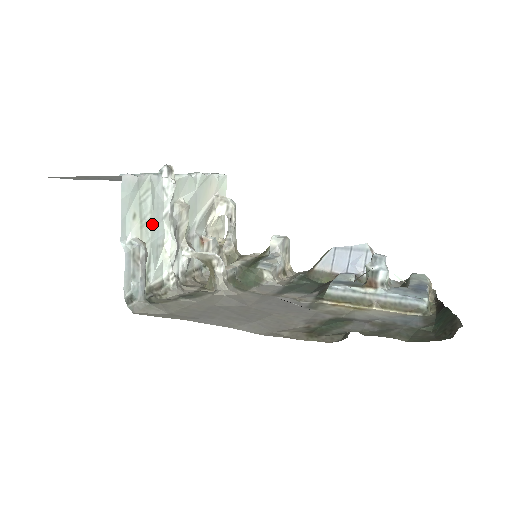
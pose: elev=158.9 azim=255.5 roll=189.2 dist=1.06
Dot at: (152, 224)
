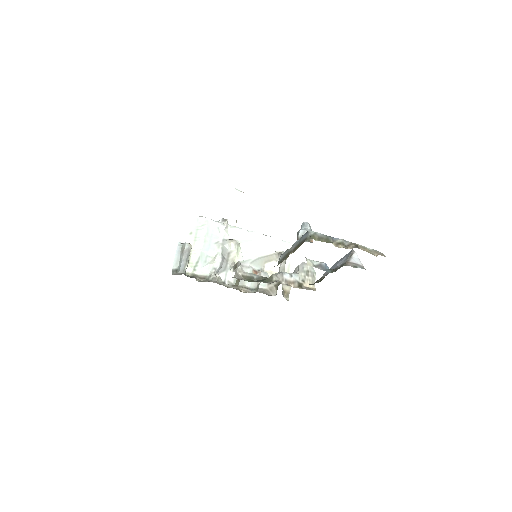
Dot at: (205, 243)
